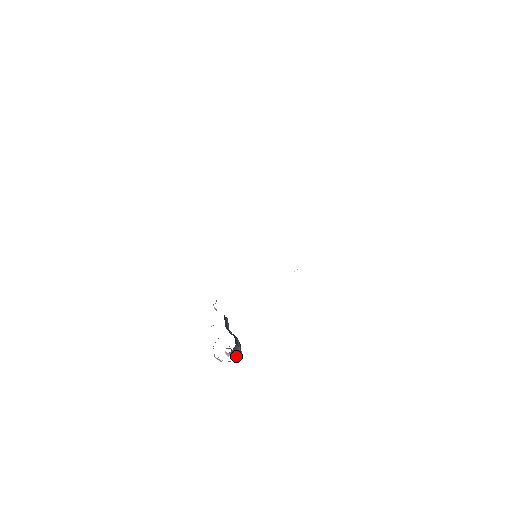
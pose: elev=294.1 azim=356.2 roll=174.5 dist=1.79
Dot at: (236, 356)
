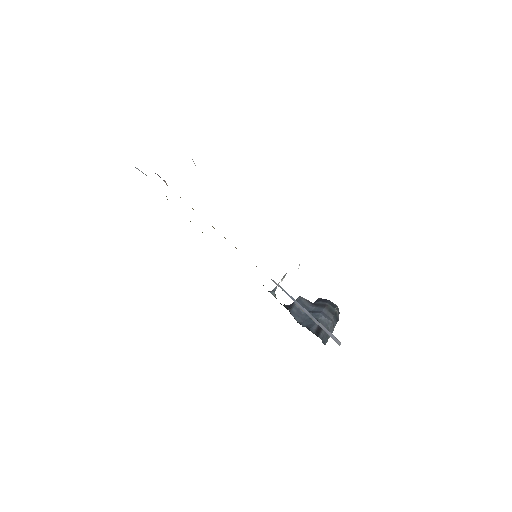
Dot at: (335, 320)
